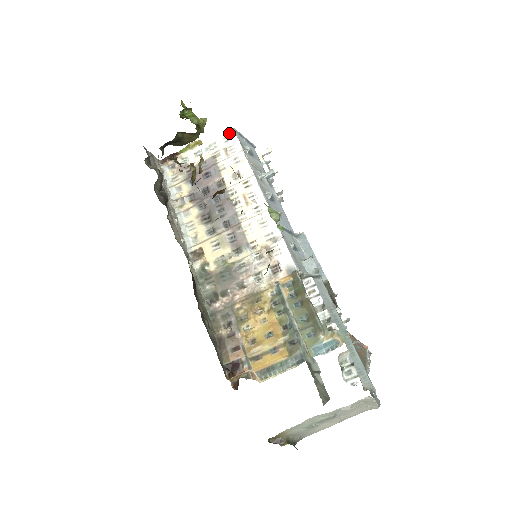
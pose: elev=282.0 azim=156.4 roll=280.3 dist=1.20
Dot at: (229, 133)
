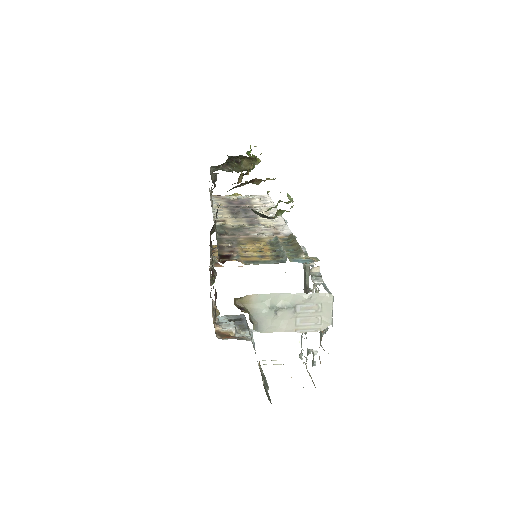
Dot at: (265, 195)
